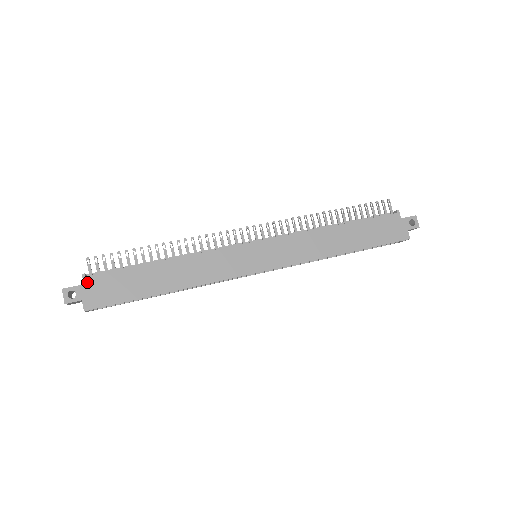
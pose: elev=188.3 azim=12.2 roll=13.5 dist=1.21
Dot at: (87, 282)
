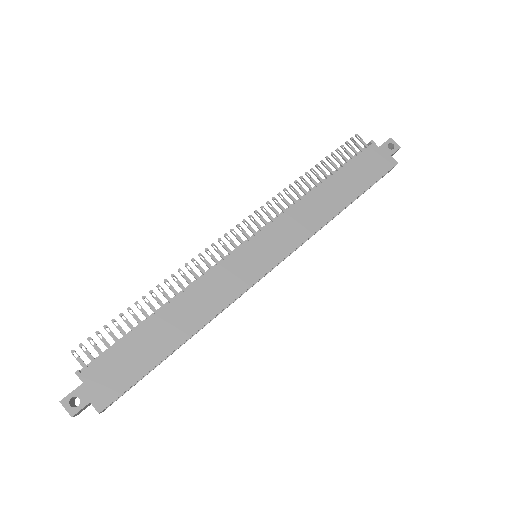
Dot at: (85, 378)
